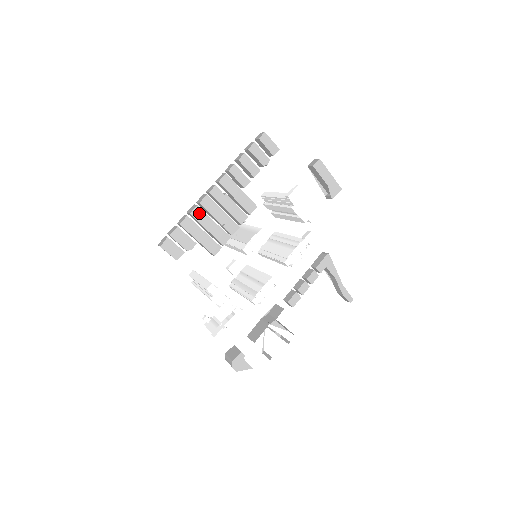
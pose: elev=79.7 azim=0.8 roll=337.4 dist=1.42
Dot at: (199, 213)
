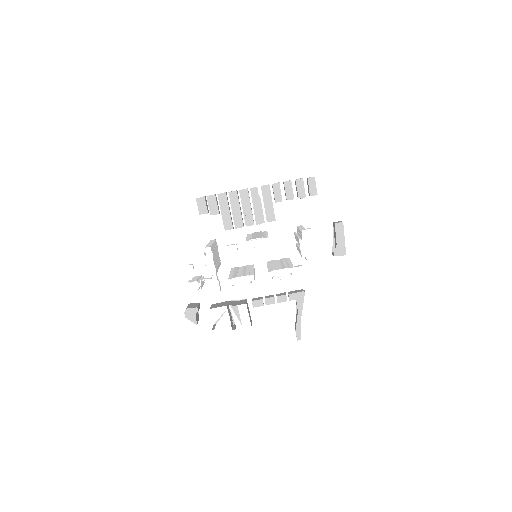
Dot at: (234, 196)
